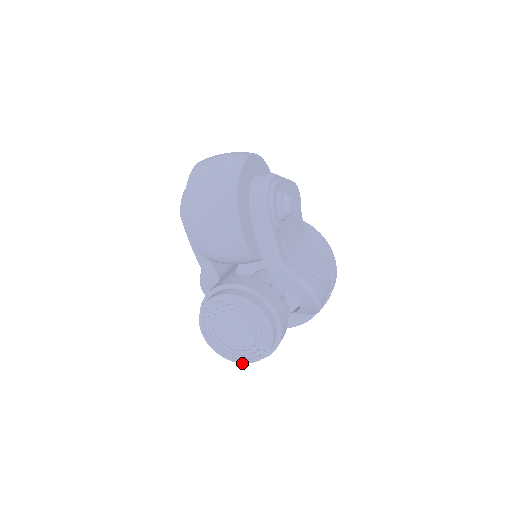
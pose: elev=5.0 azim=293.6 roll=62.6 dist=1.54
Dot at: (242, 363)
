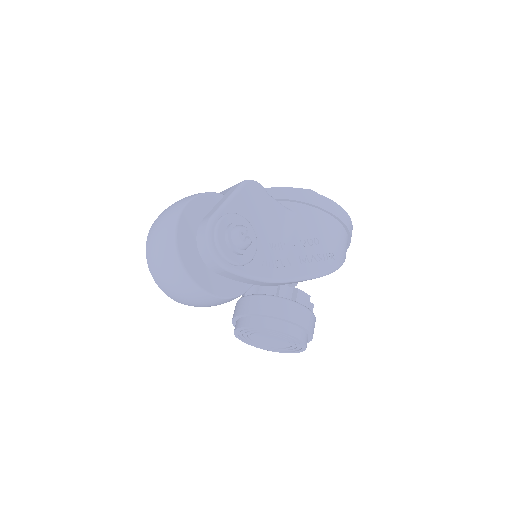
Dot at: occluded
